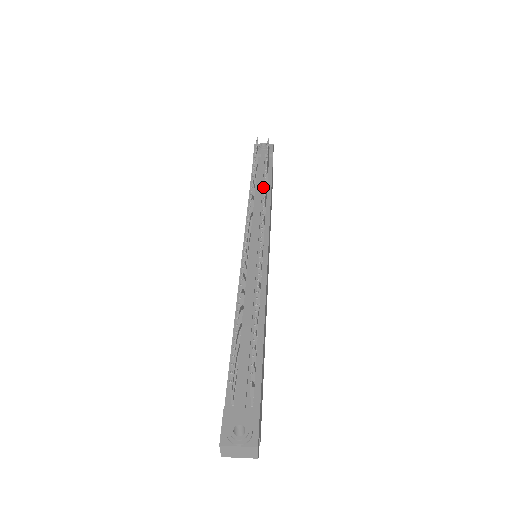
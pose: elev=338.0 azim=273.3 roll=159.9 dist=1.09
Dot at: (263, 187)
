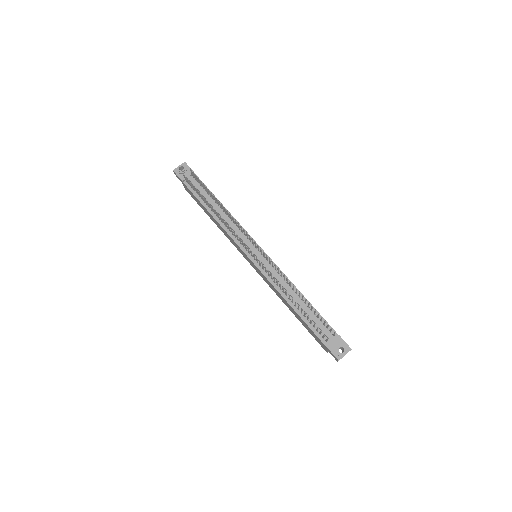
Dot at: (216, 206)
